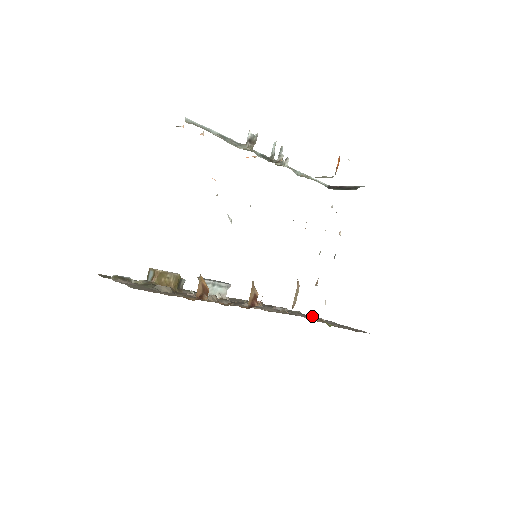
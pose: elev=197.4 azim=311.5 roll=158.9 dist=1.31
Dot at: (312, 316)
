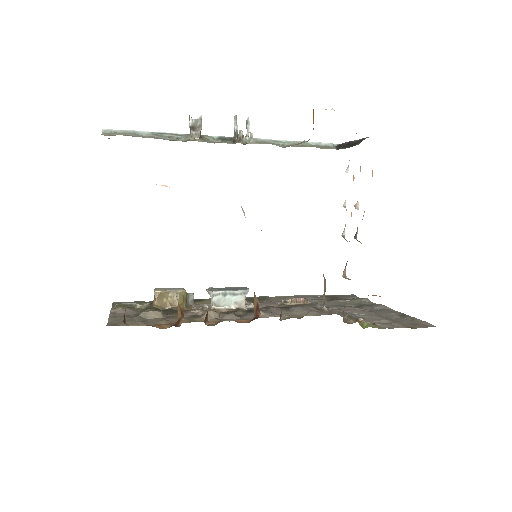
Dot at: (349, 314)
